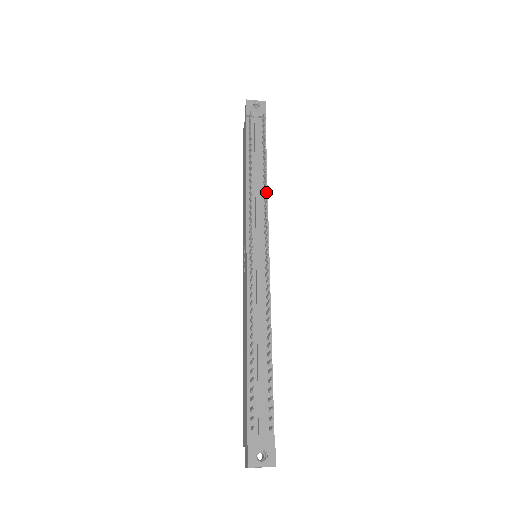
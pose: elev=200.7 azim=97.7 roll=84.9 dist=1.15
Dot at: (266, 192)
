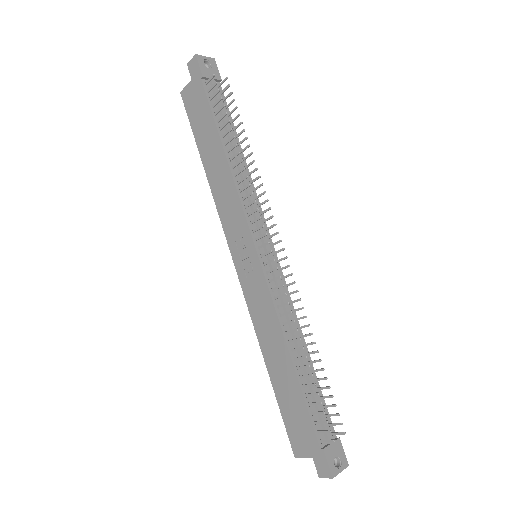
Dot at: (251, 180)
